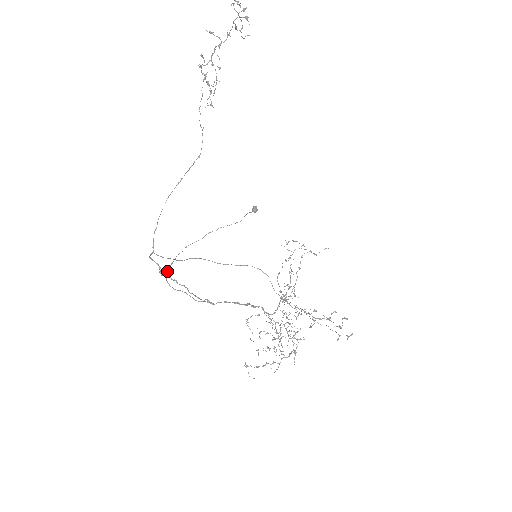
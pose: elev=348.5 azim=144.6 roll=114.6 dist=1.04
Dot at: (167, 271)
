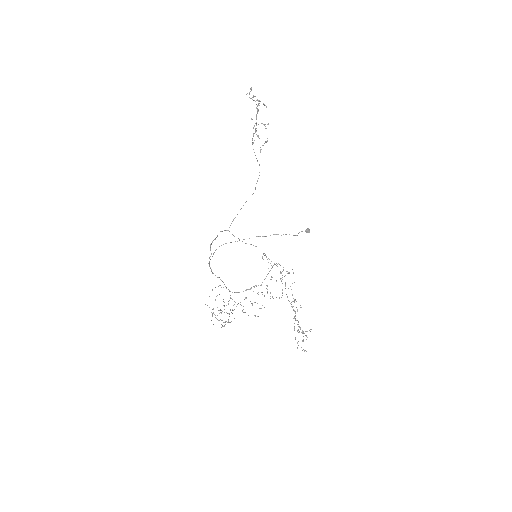
Dot at: occluded
